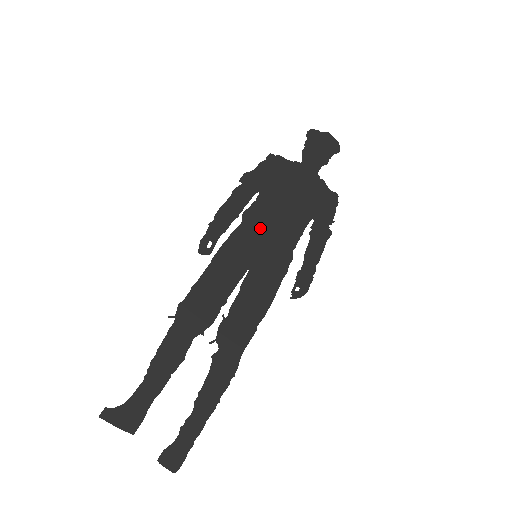
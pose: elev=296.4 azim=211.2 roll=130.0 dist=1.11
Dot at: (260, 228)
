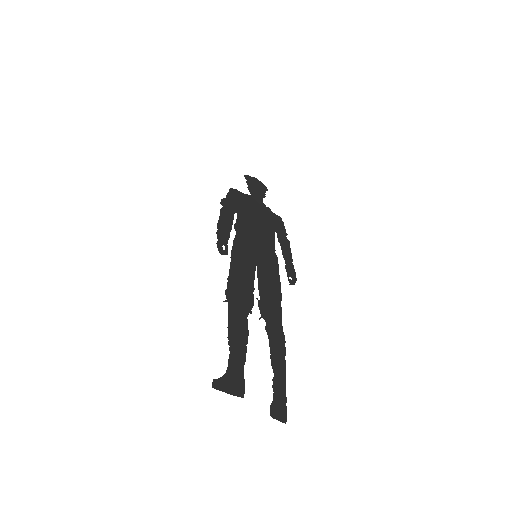
Dot at: (249, 237)
